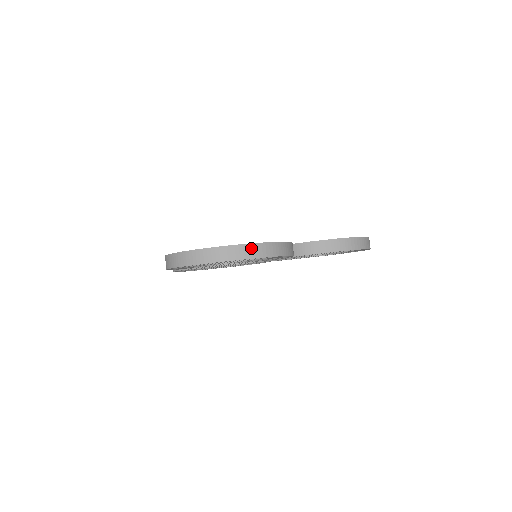
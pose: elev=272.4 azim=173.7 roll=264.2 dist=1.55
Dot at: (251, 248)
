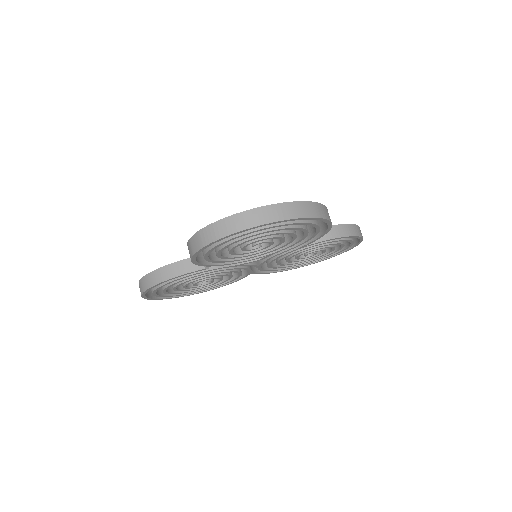
Dot at: (316, 207)
